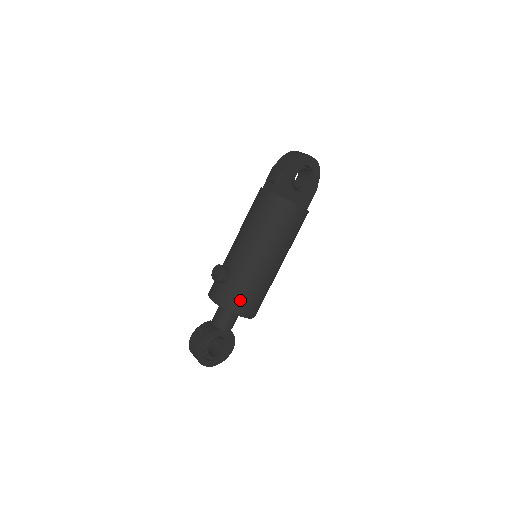
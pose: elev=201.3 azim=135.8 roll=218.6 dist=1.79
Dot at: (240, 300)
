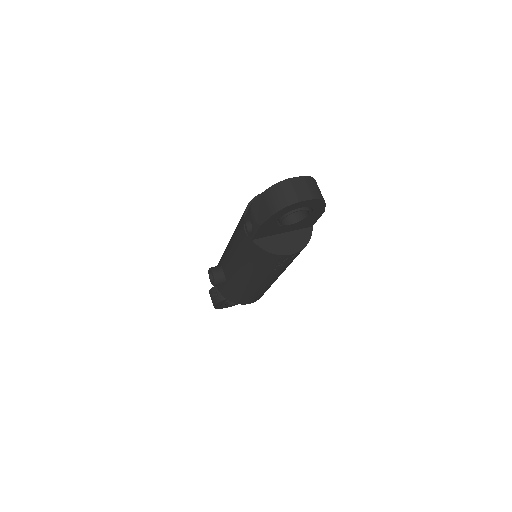
Dot at: (239, 299)
